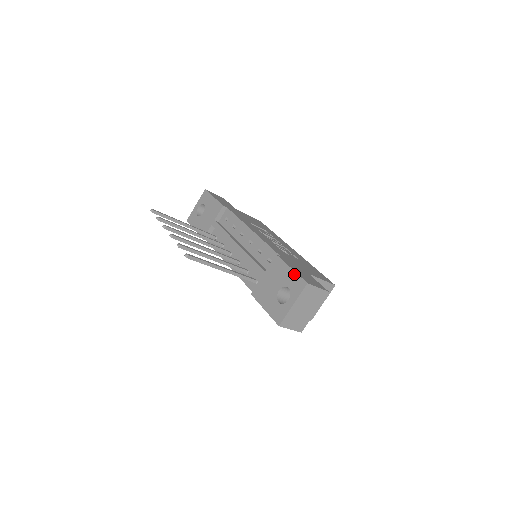
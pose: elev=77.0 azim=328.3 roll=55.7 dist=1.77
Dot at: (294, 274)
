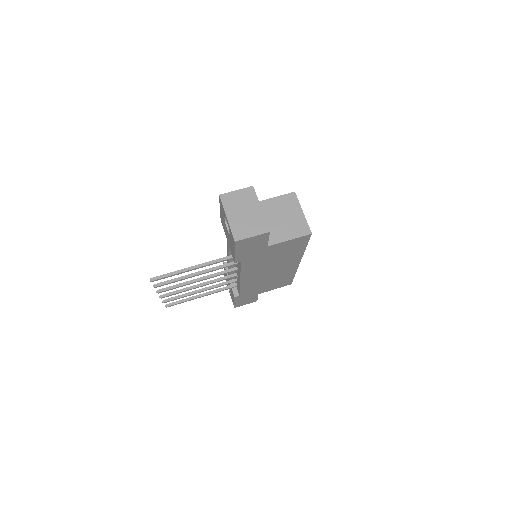
Dot at: (220, 207)
